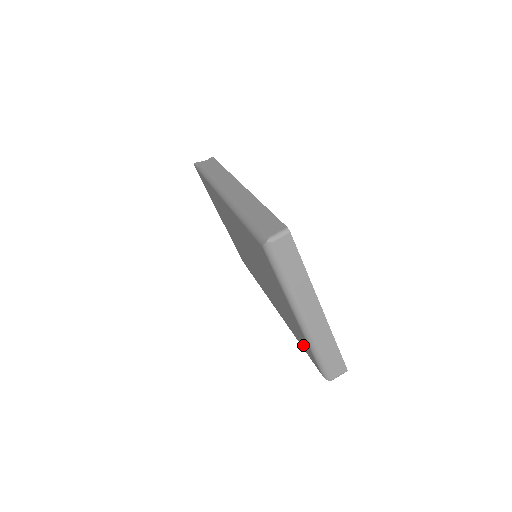
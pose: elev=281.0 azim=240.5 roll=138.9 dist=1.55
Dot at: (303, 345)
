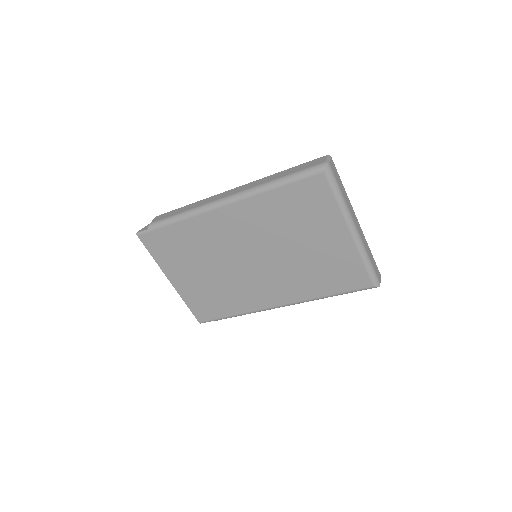
Dot at: (343, 282)
